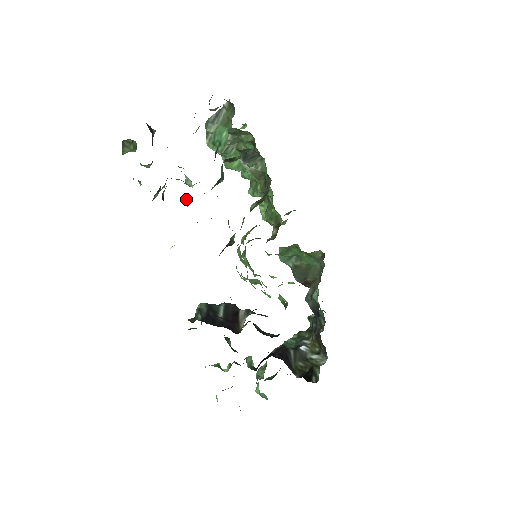
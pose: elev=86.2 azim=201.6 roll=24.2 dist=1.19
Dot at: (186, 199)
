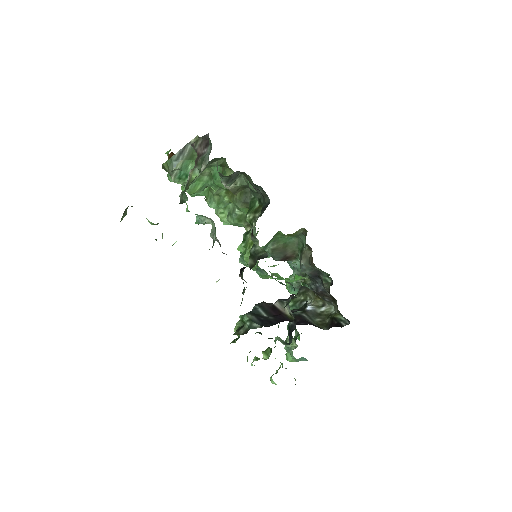
Dot at: (215, 236)
